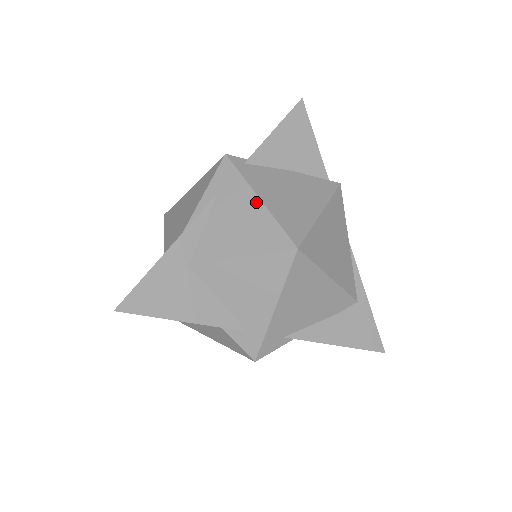
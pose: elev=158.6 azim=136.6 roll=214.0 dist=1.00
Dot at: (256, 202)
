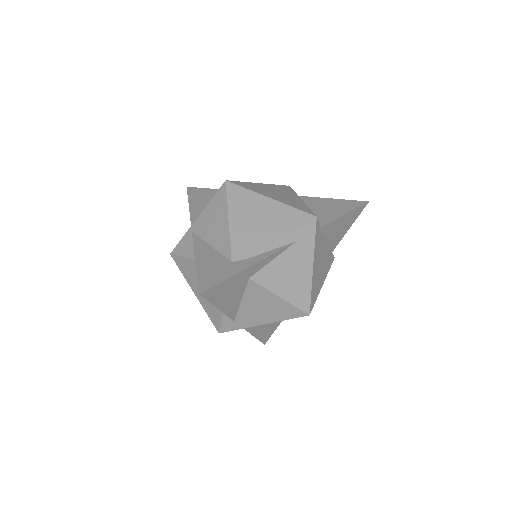
Dot at: (310, 268)
